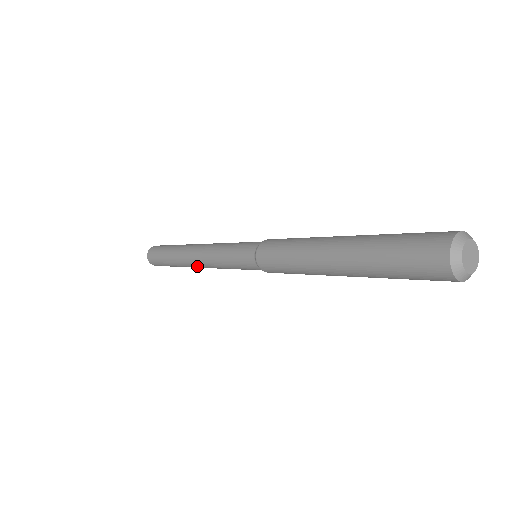
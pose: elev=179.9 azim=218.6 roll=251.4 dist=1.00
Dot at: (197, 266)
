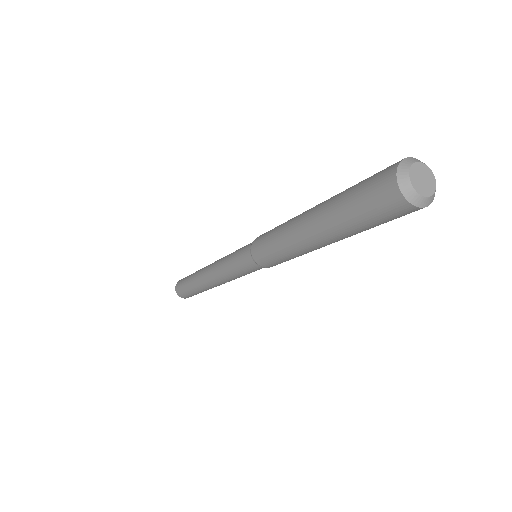
Dot at: (212, 283)
